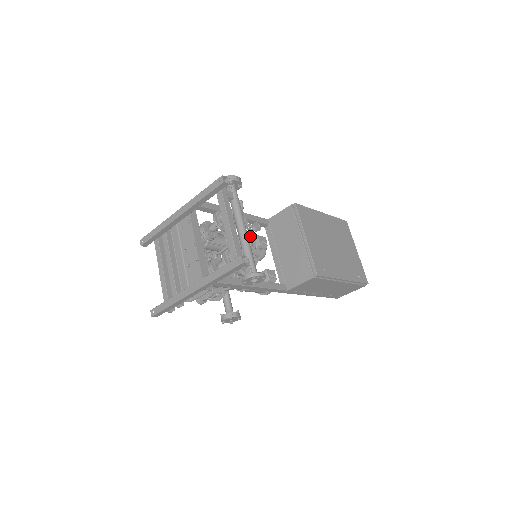
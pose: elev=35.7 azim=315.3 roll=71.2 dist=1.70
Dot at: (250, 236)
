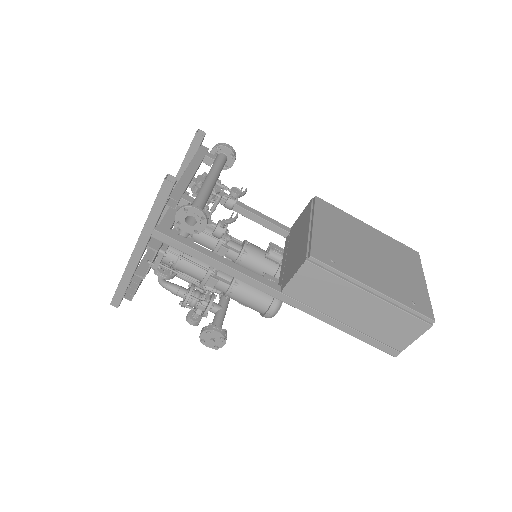
Dot at: (237, 214)
